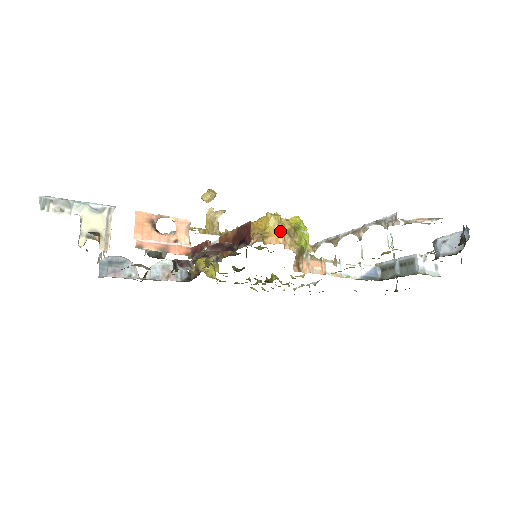
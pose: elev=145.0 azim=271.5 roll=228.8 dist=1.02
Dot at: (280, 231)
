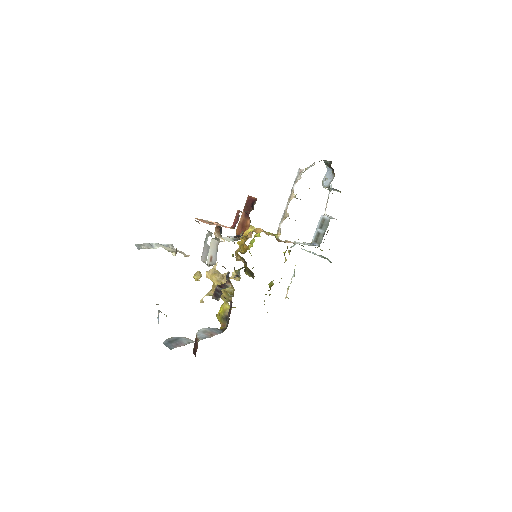
Dot at: (258, 228)
